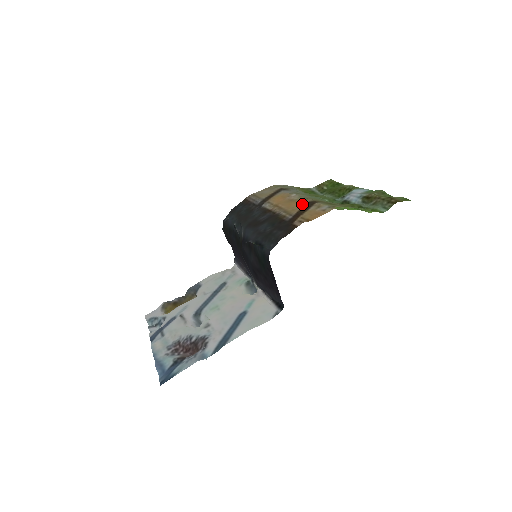
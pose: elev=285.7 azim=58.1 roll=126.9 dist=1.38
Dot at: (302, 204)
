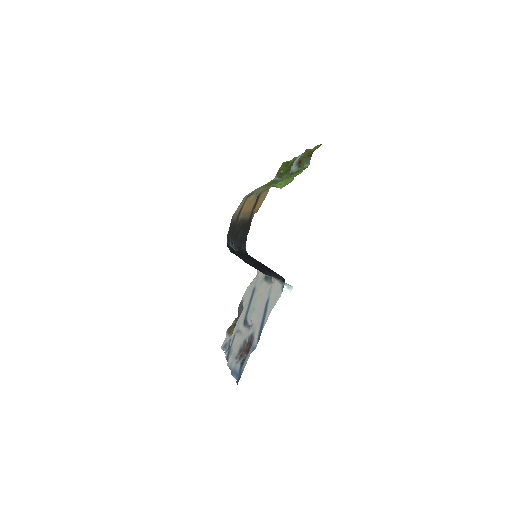
Dot at: (255, 201)
